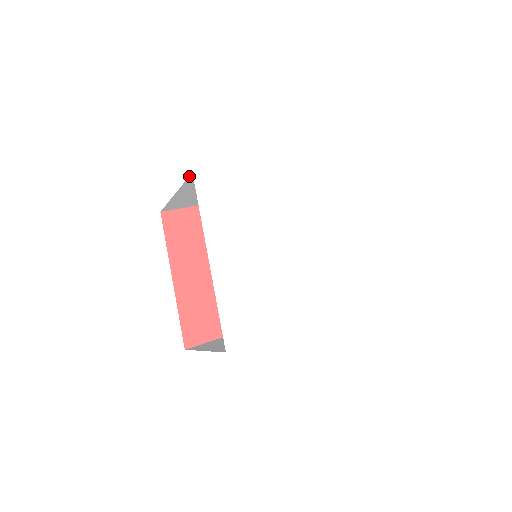
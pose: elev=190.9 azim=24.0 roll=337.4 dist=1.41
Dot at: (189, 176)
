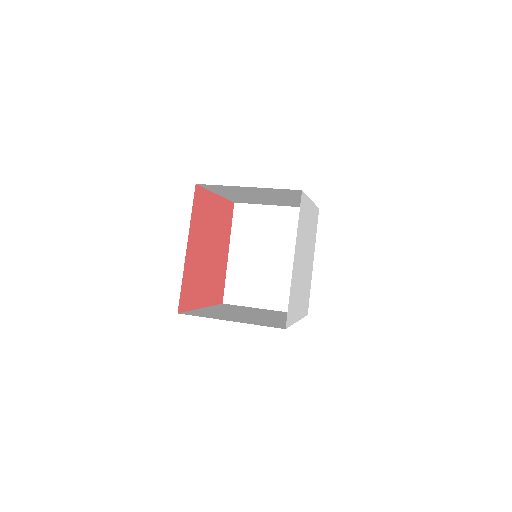
Dot at: occluded
